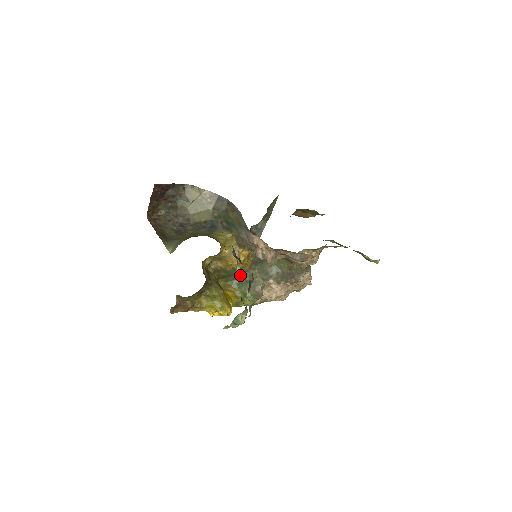
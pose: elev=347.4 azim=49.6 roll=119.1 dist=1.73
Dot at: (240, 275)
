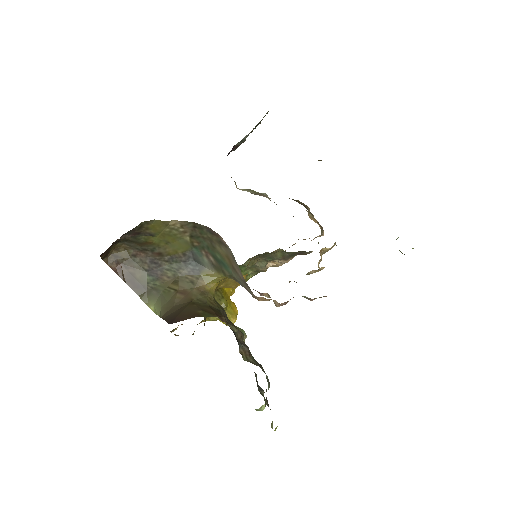
Dot at: (238, 265)
